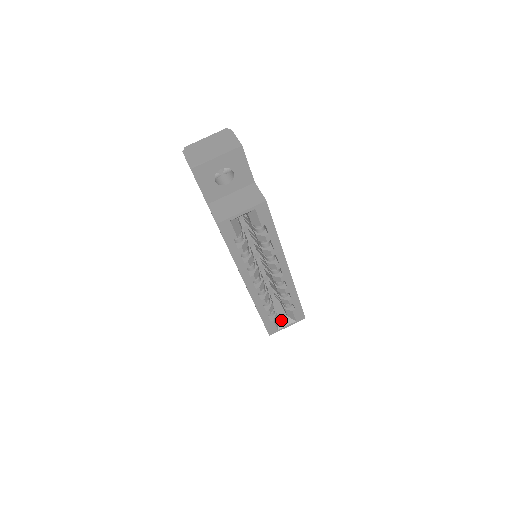
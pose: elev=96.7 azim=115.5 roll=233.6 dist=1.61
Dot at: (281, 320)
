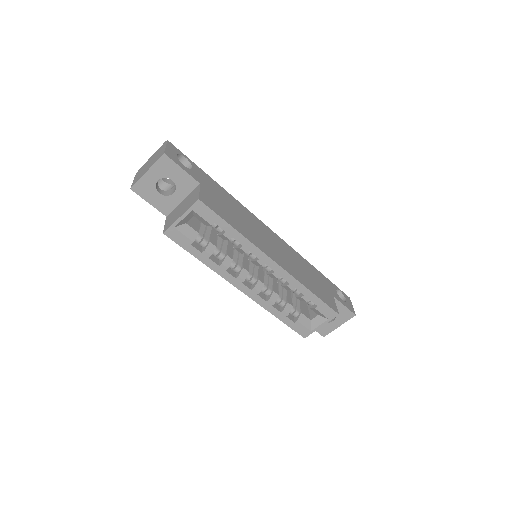
Dot at: (312, 320)
